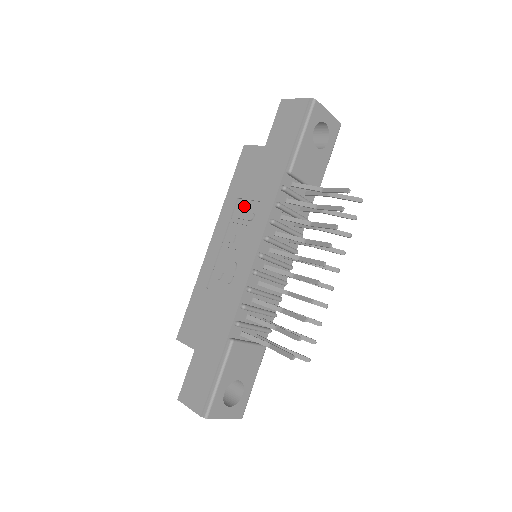
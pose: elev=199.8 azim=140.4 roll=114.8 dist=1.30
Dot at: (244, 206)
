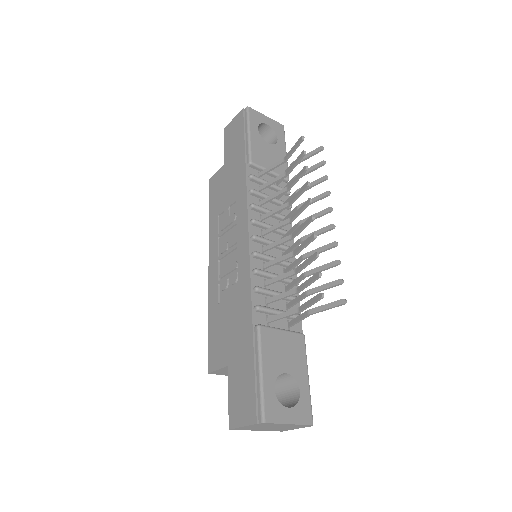
Dot at: (225, 216)
